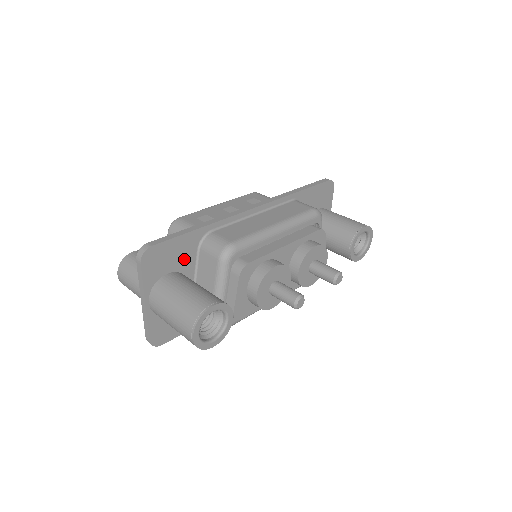
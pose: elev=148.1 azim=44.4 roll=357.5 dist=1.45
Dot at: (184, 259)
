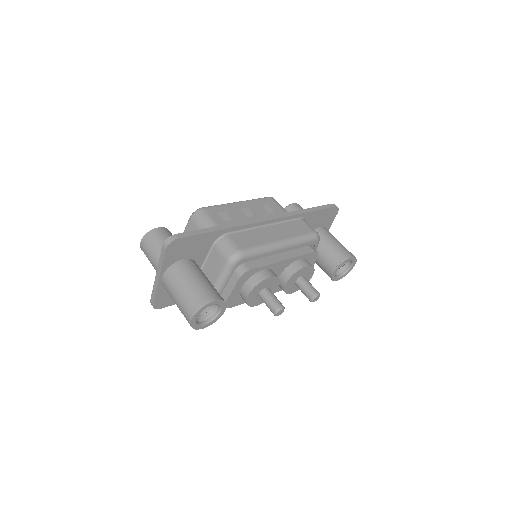
Dot at: (199, 250)
